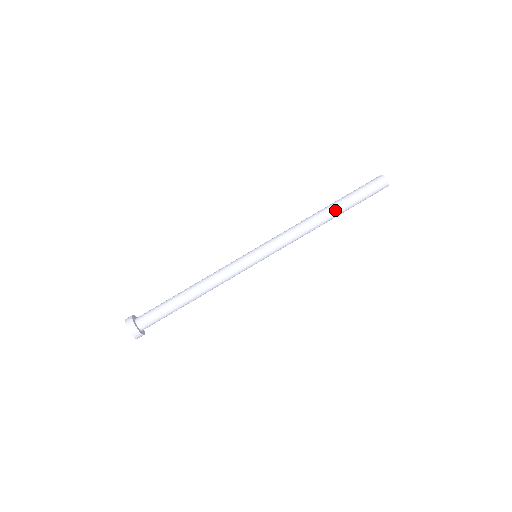
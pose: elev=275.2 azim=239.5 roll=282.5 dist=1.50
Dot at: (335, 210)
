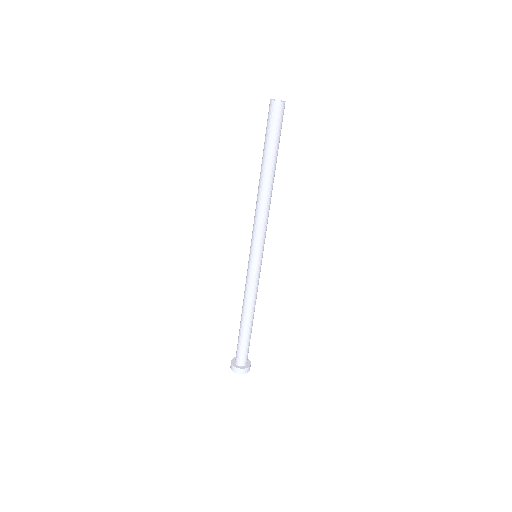
Dot at: occluded
